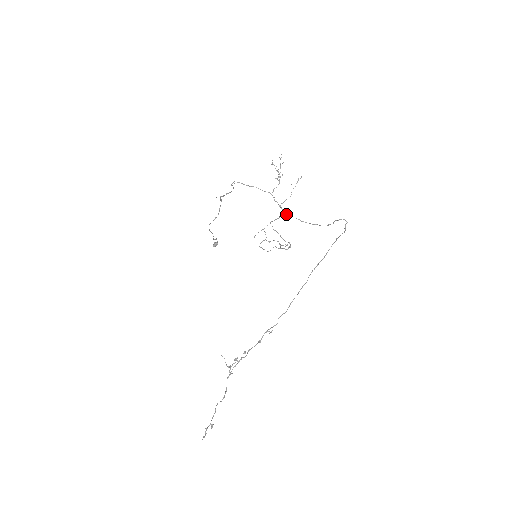
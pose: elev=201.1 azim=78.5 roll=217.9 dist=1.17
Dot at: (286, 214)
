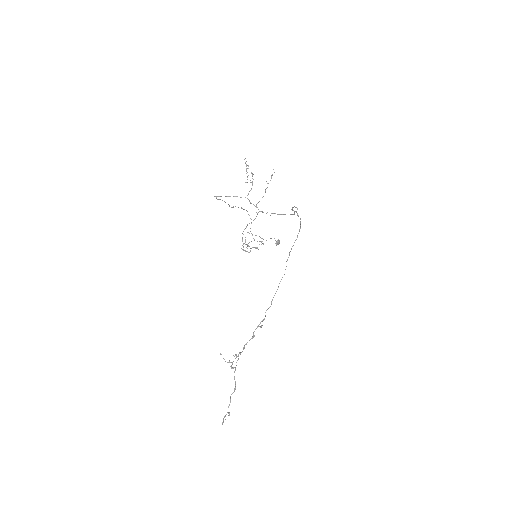
Dot at: (262, 212)
